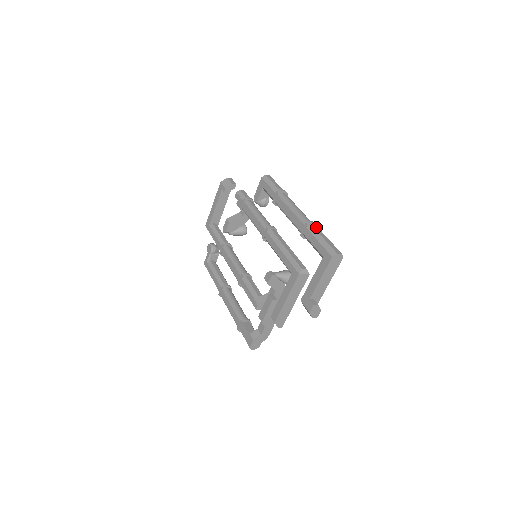
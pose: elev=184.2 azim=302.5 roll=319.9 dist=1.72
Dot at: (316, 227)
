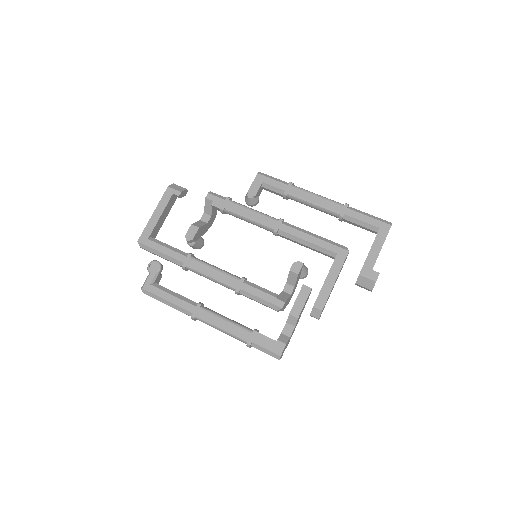
Dot at: occluded
